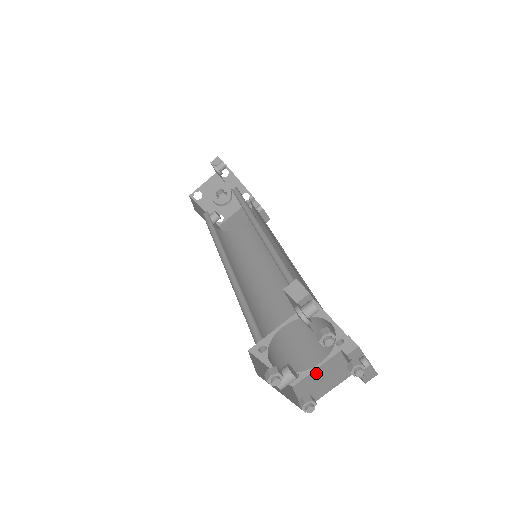
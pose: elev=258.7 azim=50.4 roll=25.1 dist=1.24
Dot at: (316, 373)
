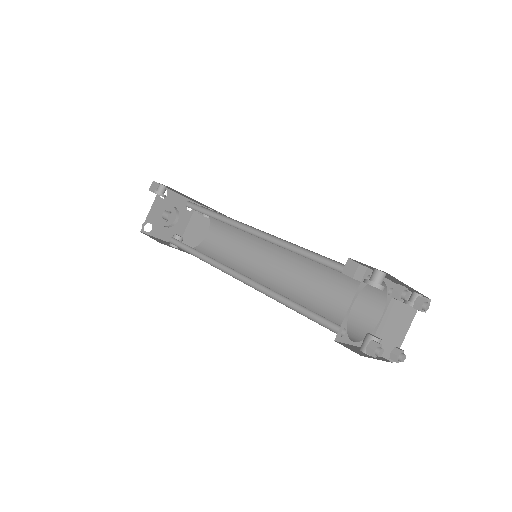
Dot at: (382, 327)
